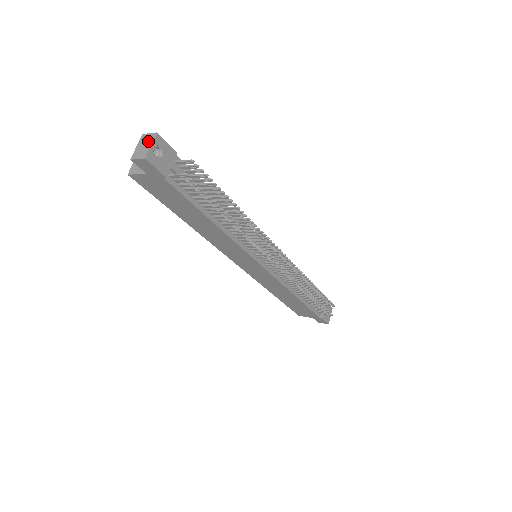
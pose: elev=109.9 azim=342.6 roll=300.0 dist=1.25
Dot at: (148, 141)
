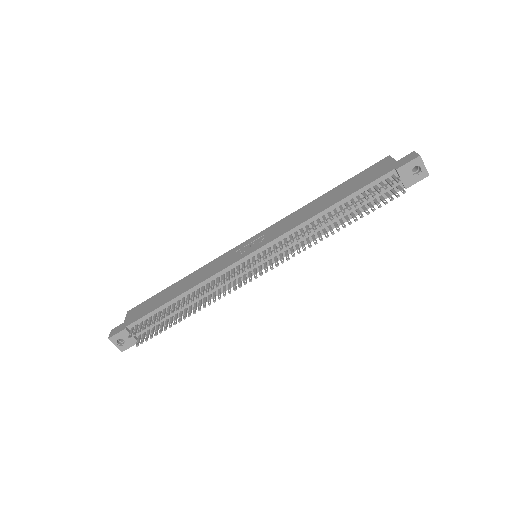
Dot at: (113, 341)
